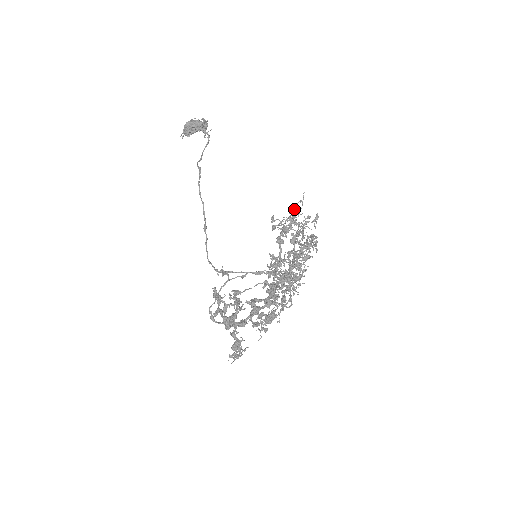
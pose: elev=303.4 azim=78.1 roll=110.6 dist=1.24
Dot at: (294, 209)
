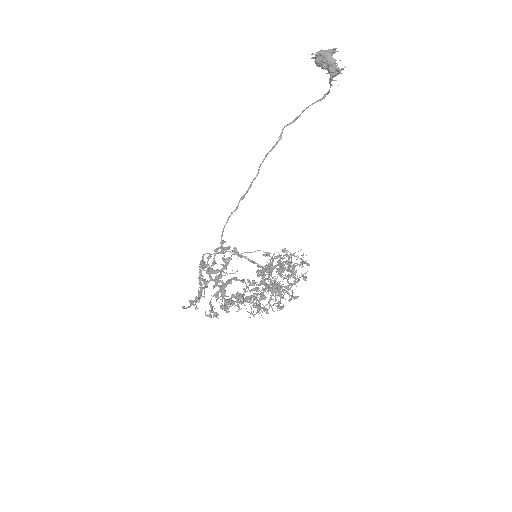
Dot at: (303, 261)
